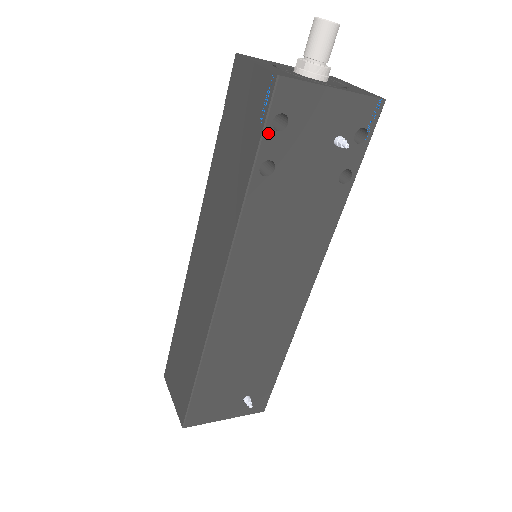
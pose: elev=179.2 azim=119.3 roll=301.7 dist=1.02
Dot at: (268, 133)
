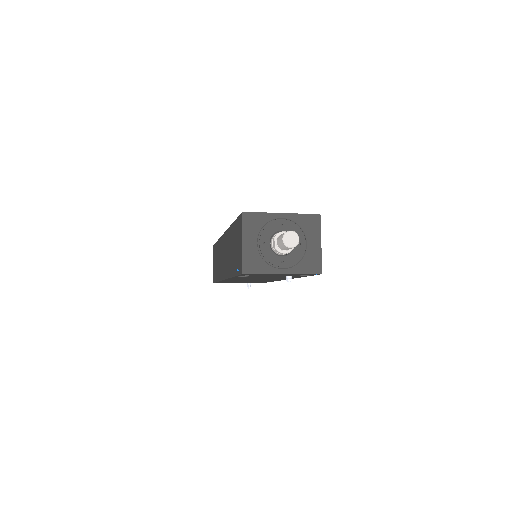
Dot at: (240, 275)
